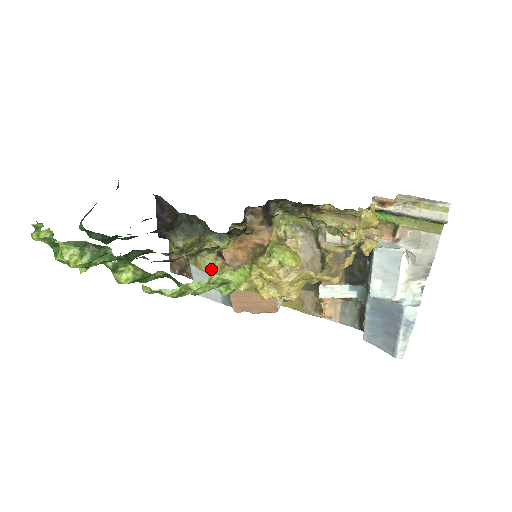
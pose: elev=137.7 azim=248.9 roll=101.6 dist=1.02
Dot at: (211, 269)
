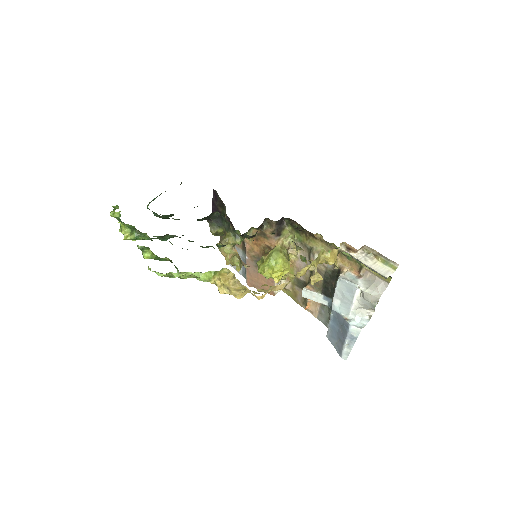
Dot at: (227, 254)
